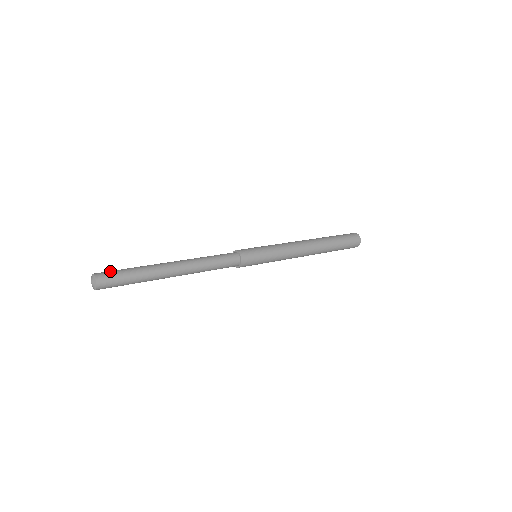
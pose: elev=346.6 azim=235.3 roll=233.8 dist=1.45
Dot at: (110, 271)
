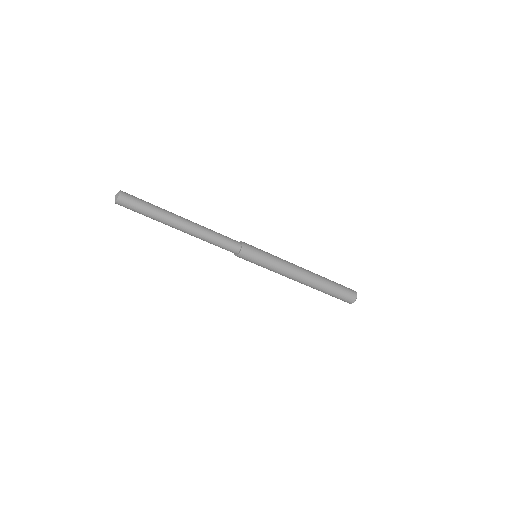
Dot at: occluded
